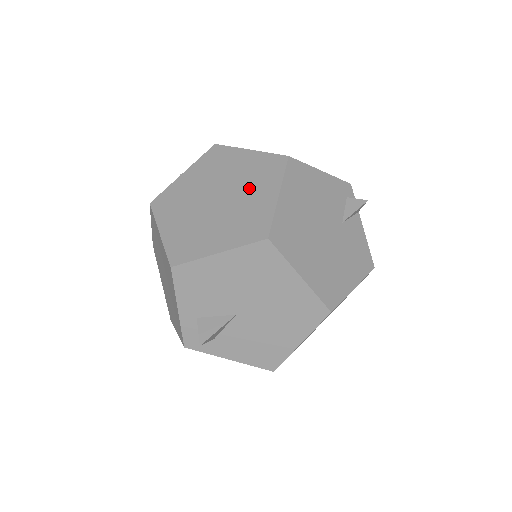
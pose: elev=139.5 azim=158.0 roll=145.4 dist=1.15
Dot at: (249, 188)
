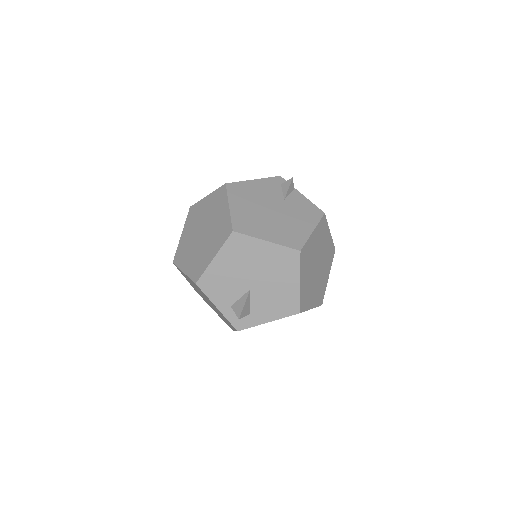
Dot at: (214, 215)
